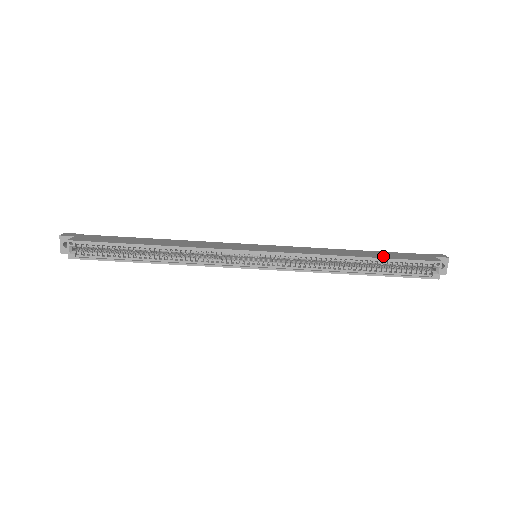
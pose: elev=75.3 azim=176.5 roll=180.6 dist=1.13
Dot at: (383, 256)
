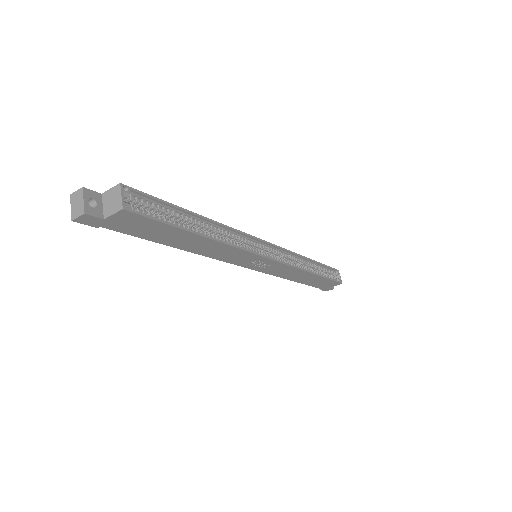
Dot at: occluded
